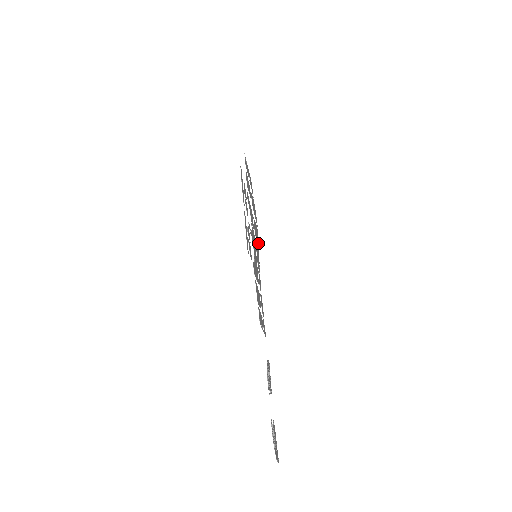
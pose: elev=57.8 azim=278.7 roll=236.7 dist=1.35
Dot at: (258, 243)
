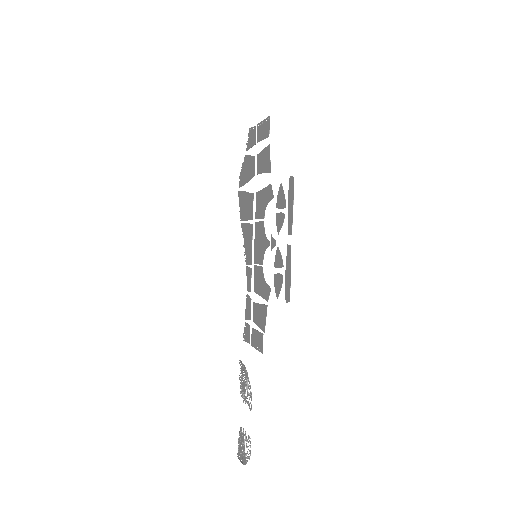
Dot at: (241, 214)
